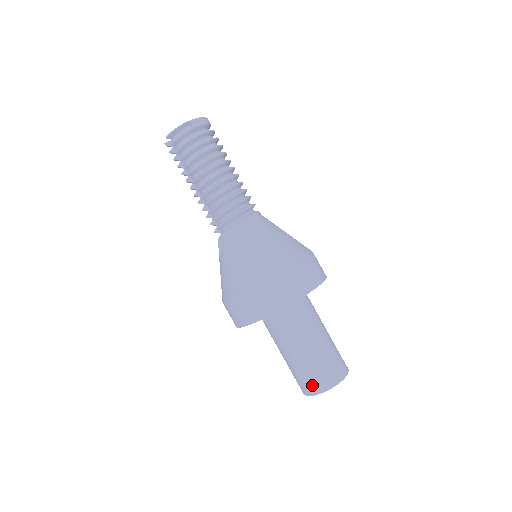
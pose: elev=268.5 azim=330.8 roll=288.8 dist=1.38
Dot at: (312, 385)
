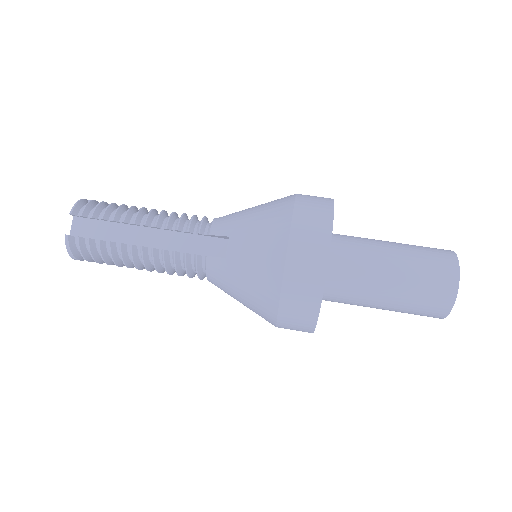
Dot at: (443, 258)
